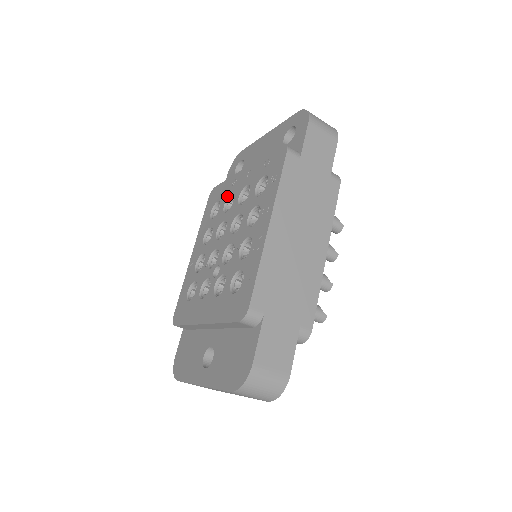
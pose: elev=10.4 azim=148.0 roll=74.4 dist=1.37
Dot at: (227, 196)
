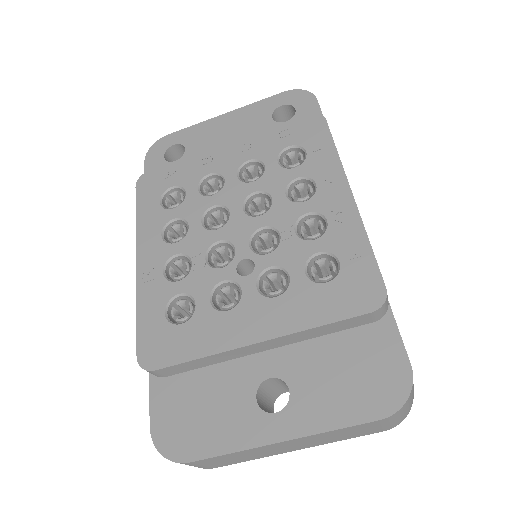
Dot at: (199, 177)
